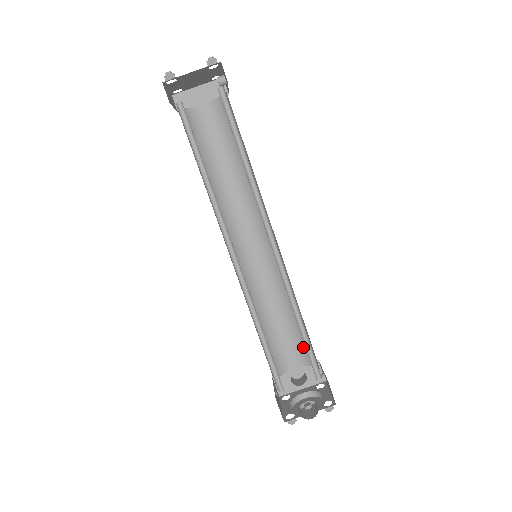
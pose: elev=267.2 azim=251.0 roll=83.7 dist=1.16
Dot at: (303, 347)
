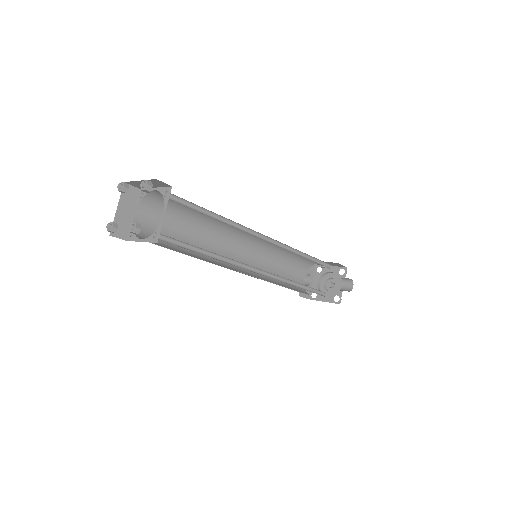
Dot at: (300, 265)
